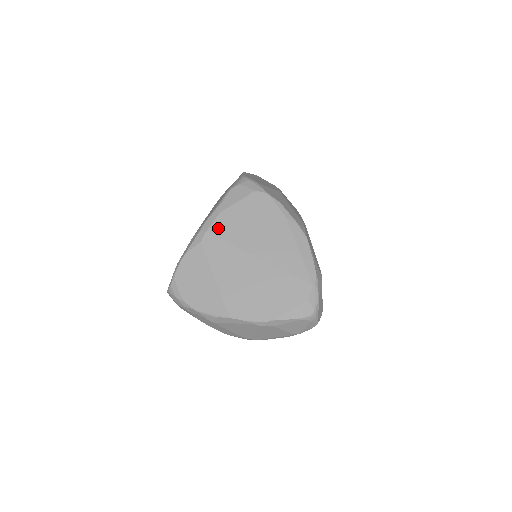
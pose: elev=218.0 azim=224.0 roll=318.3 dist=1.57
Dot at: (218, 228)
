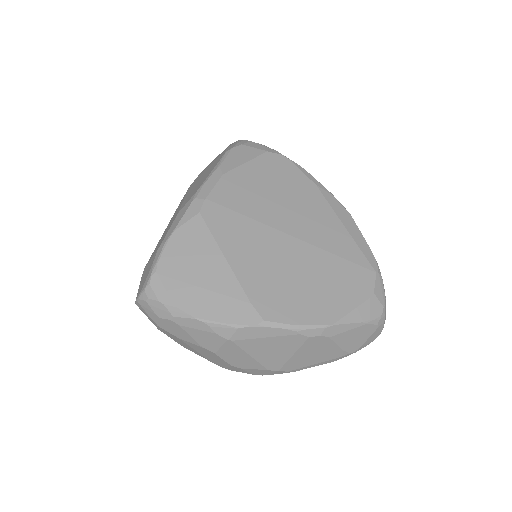
Dot at: (223, 194)
